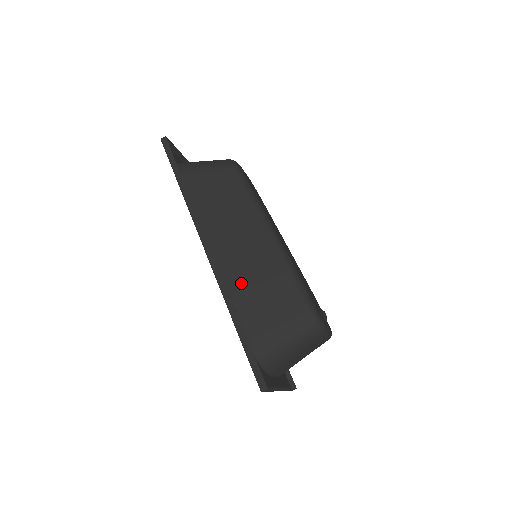
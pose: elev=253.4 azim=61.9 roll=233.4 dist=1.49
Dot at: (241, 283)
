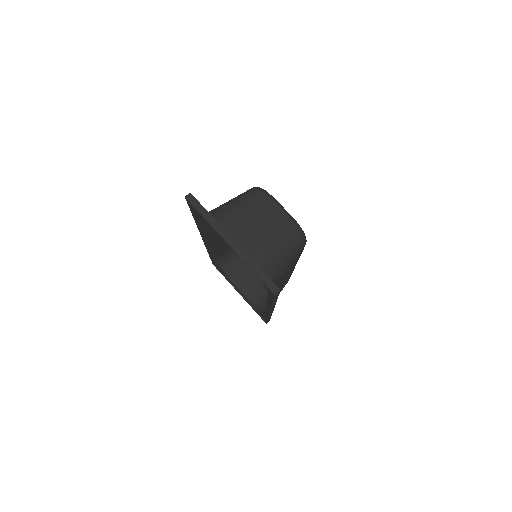
Dot at: occluded
